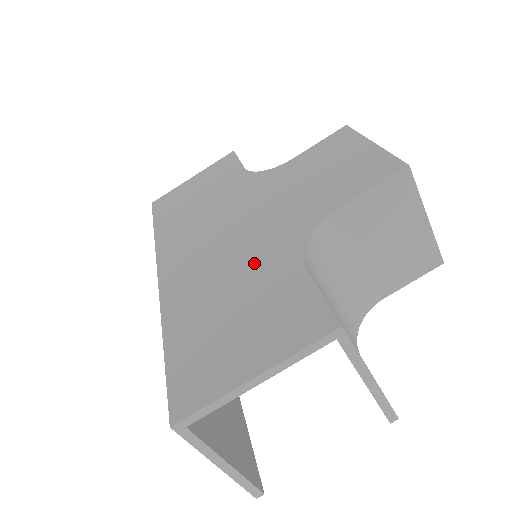
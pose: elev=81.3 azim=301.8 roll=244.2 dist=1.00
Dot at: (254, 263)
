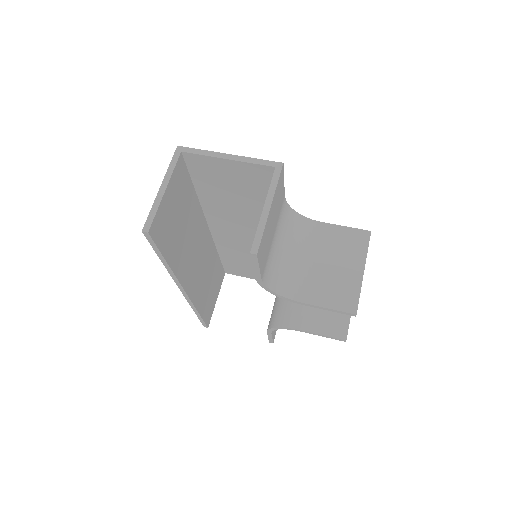
Dot at: occluded
